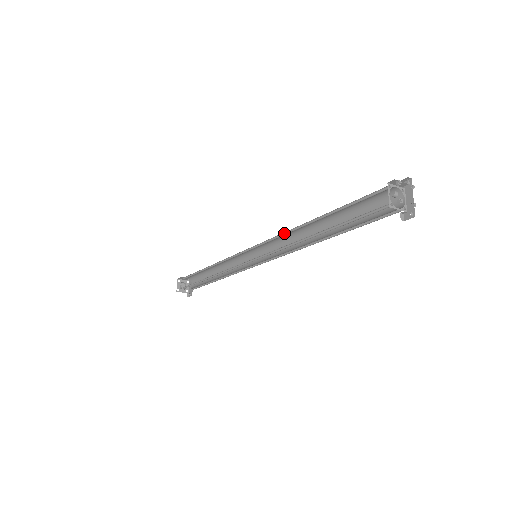
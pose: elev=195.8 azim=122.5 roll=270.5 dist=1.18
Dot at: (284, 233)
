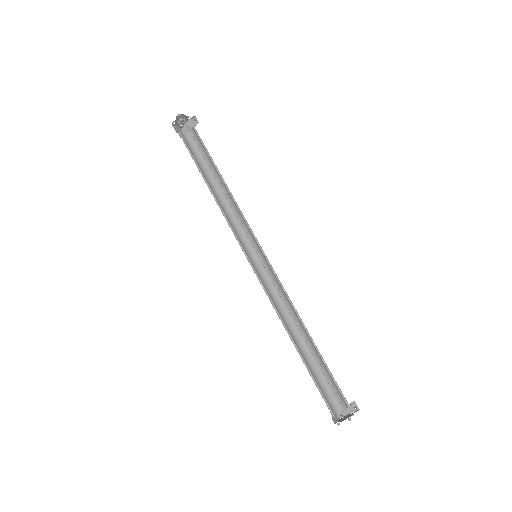
Dot at: occluded
